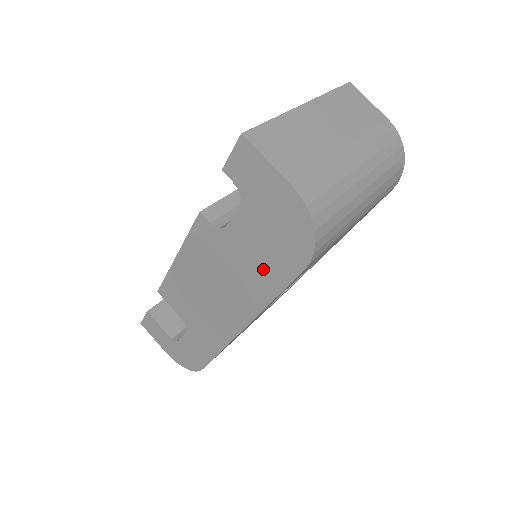
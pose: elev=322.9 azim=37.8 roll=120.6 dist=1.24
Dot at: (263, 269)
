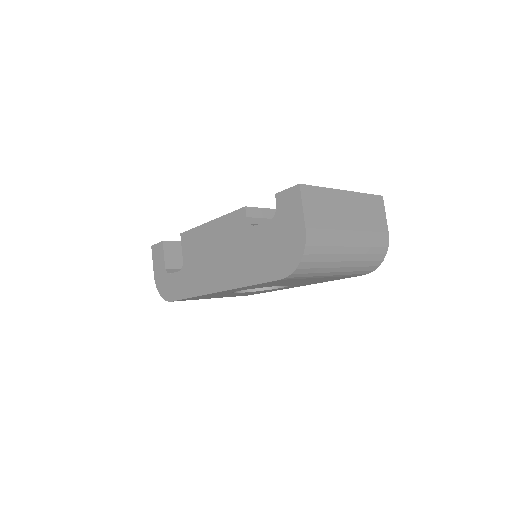
Dot at: (257, 264)
